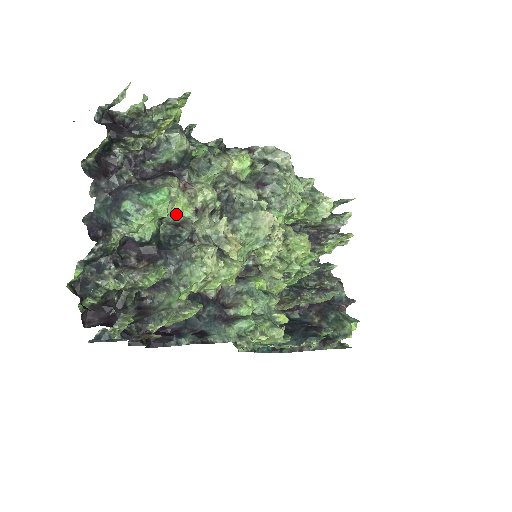
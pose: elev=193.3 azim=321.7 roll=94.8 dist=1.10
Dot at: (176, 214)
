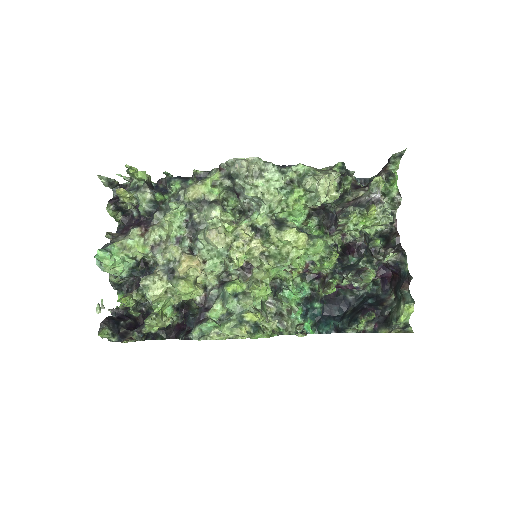
Dot at: (142, 253)
